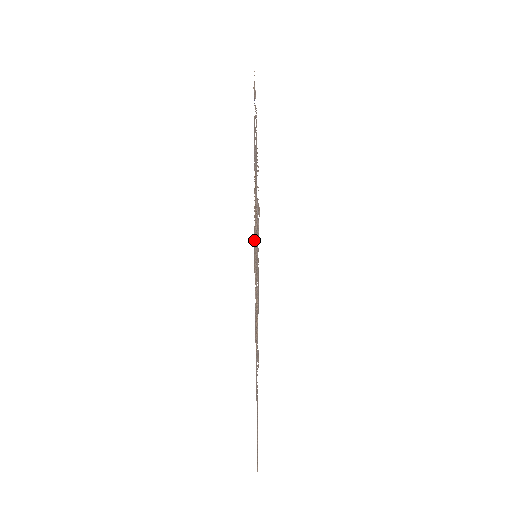
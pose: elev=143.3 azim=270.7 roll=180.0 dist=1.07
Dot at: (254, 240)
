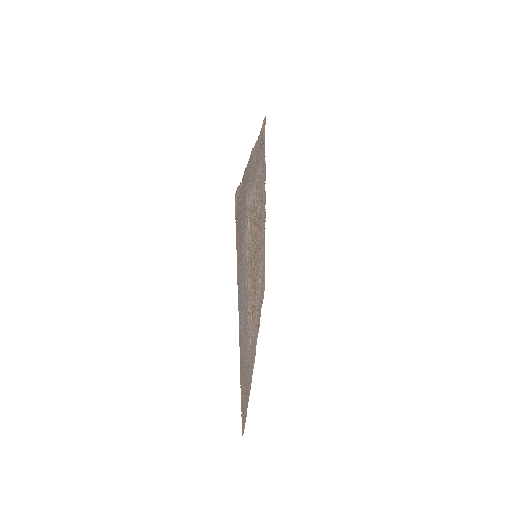
Dot at: occluded
